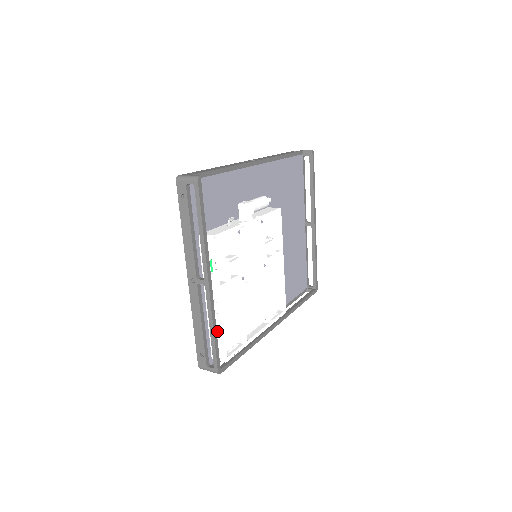
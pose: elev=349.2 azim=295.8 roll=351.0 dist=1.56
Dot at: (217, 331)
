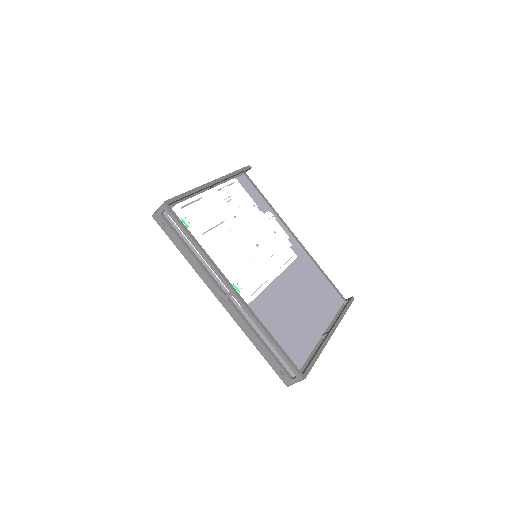
Dot at: occluded
